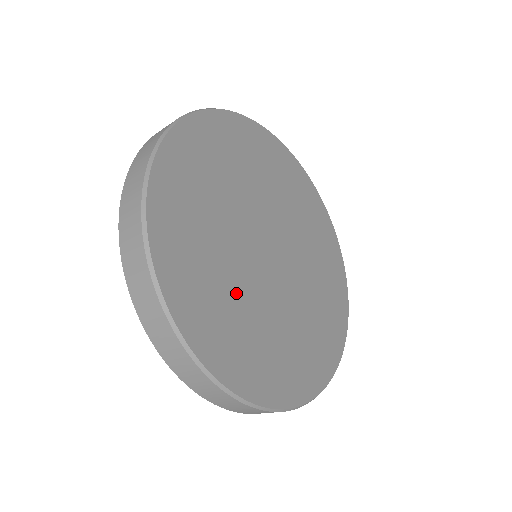
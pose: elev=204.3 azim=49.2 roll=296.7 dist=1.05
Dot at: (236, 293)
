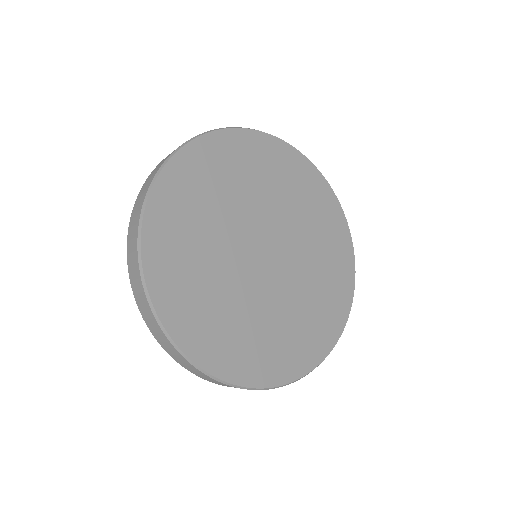
Dot at: (208, 253)
